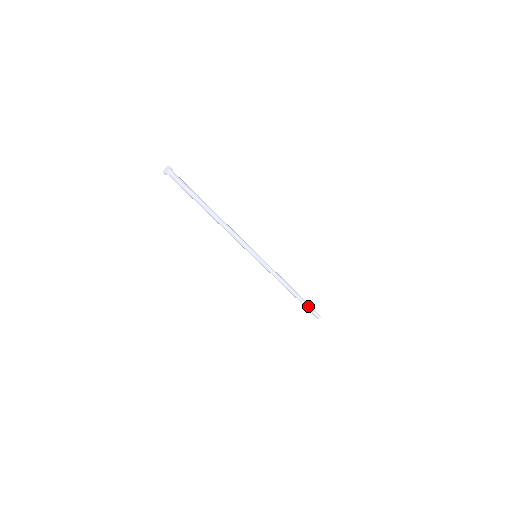
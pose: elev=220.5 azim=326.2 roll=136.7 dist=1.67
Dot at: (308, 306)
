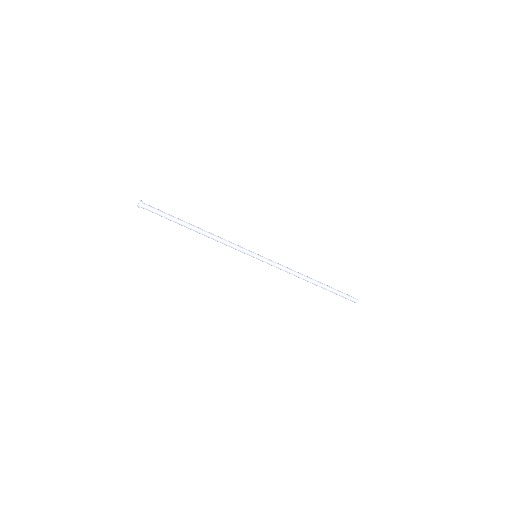
Dot at: (336, 293)
